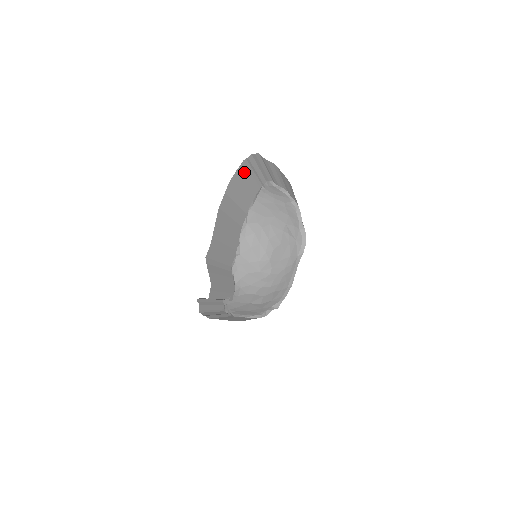
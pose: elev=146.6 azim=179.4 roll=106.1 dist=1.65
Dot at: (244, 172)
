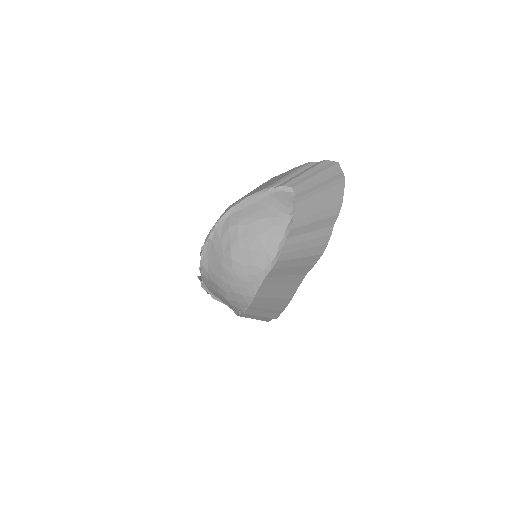
Dot at: (289, 172)
